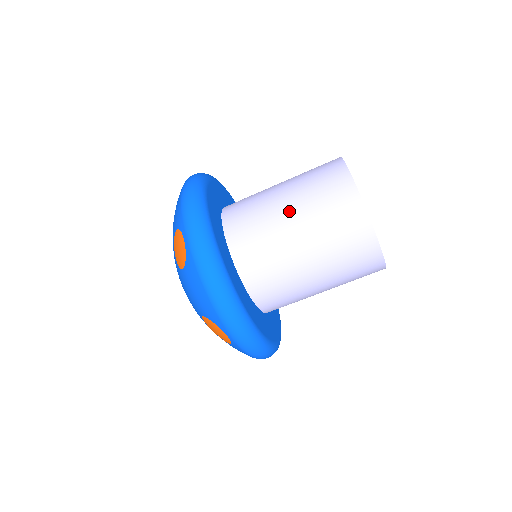
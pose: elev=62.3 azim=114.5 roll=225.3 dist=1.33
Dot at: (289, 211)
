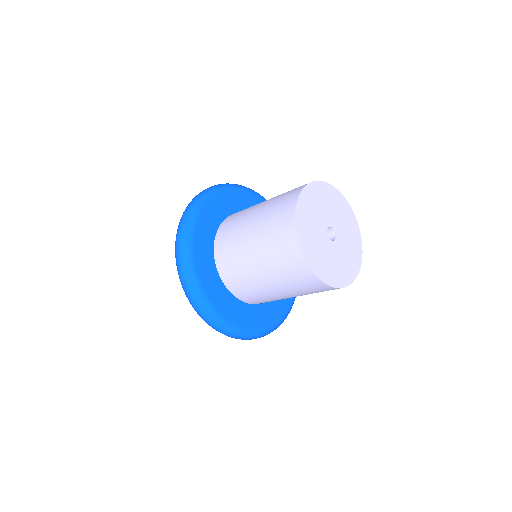
Dot at: (251, 230)
